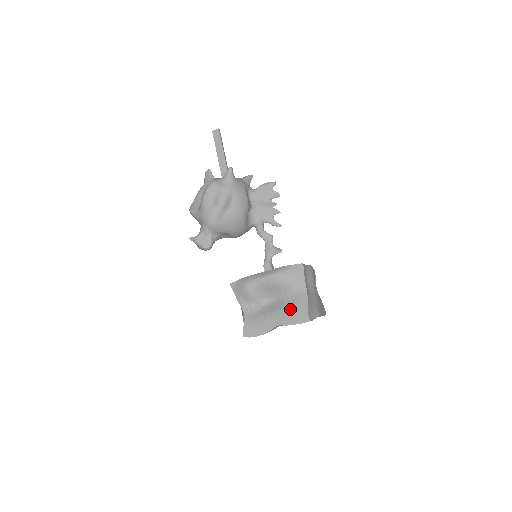
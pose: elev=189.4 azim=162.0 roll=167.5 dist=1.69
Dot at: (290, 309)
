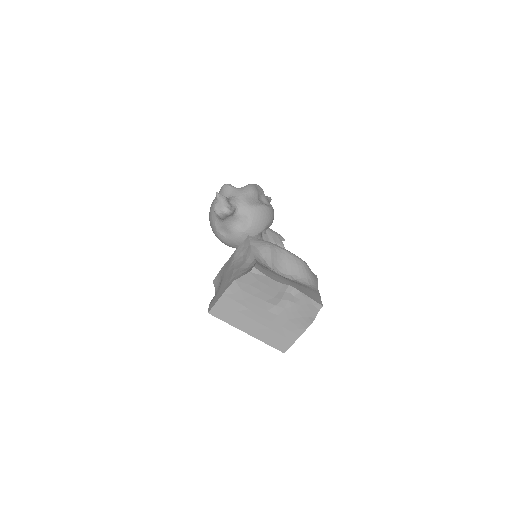
Dot at: (305, 287)
